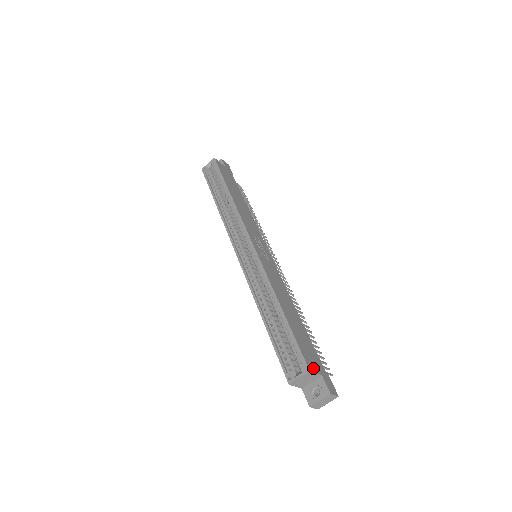
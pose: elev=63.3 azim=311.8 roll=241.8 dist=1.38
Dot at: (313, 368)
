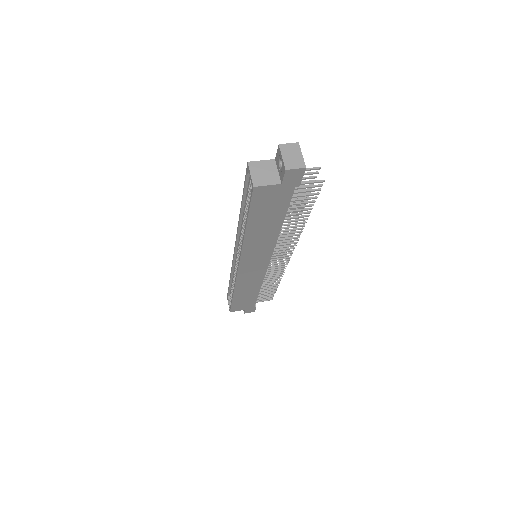
Dot at: (259, 164)
